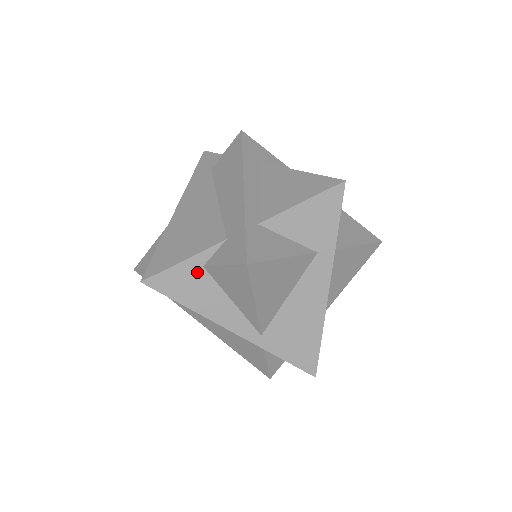
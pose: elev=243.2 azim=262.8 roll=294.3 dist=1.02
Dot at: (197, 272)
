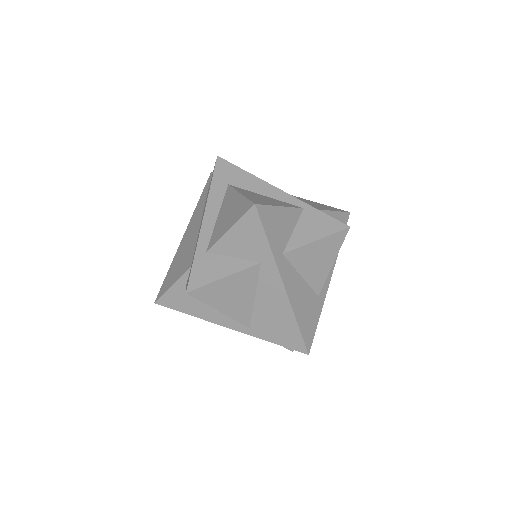
Dot at: (184, 291)
